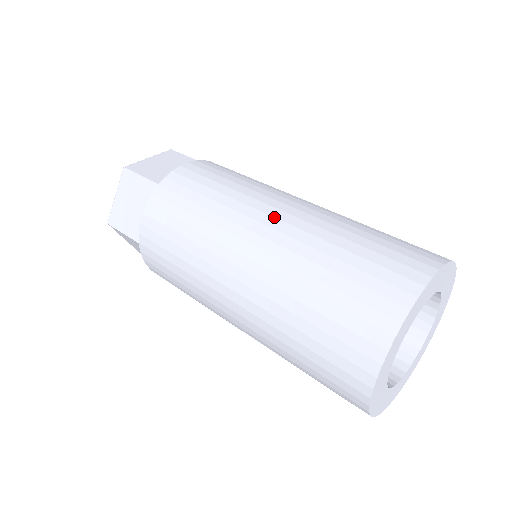
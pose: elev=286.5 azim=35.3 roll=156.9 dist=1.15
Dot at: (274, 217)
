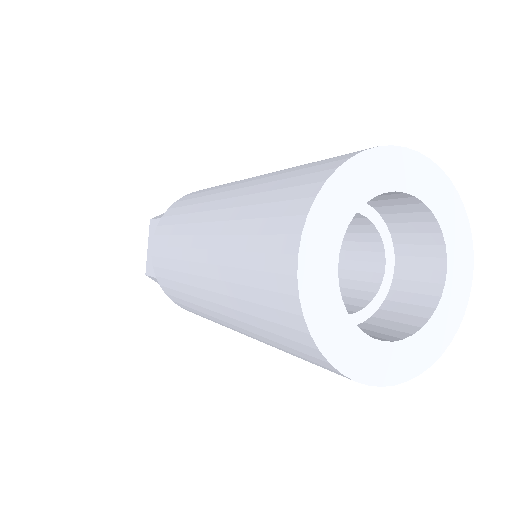
Dot at: (228, 190)
